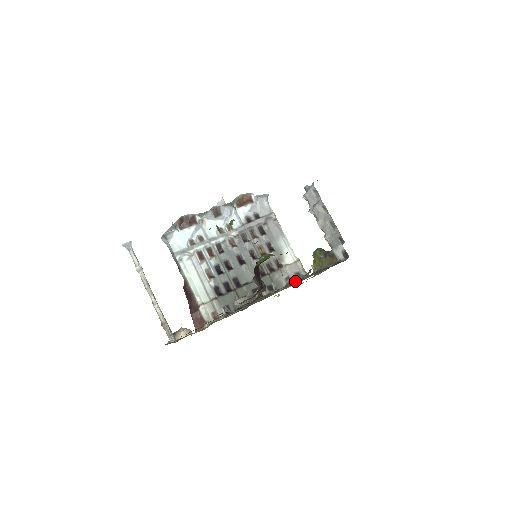
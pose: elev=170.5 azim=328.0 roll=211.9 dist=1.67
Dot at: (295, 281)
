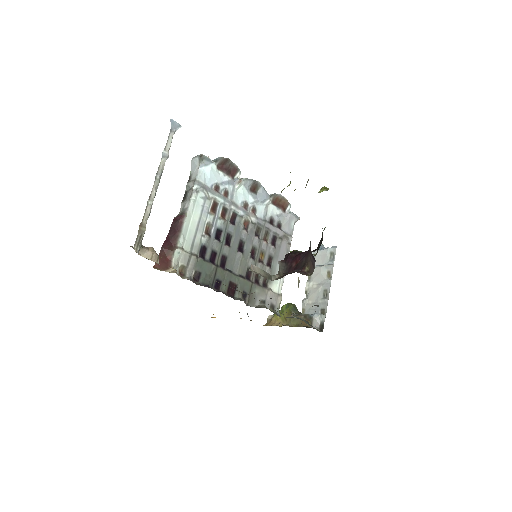
Dot at: occluded
